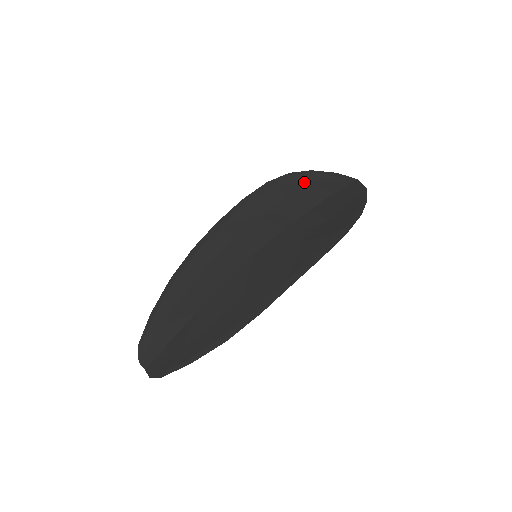
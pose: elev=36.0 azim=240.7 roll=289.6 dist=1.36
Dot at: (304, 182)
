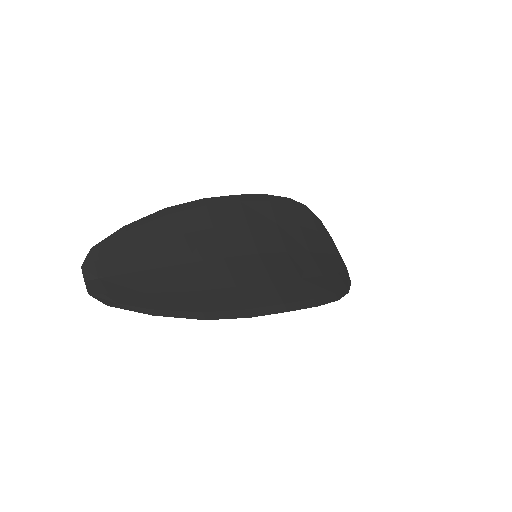
Dot at: (313, 224)
